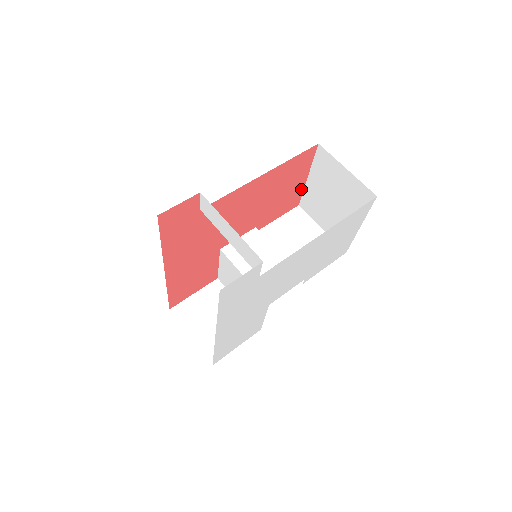
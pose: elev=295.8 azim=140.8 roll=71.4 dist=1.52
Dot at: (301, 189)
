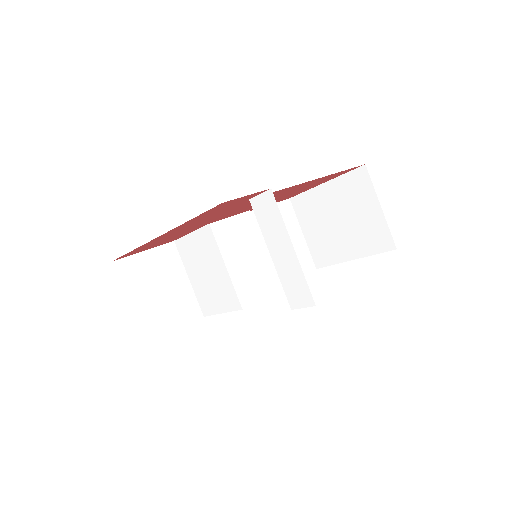
Dot at: (308, 189)
